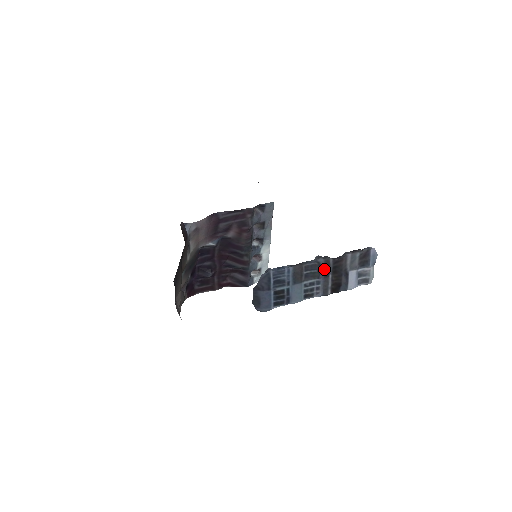
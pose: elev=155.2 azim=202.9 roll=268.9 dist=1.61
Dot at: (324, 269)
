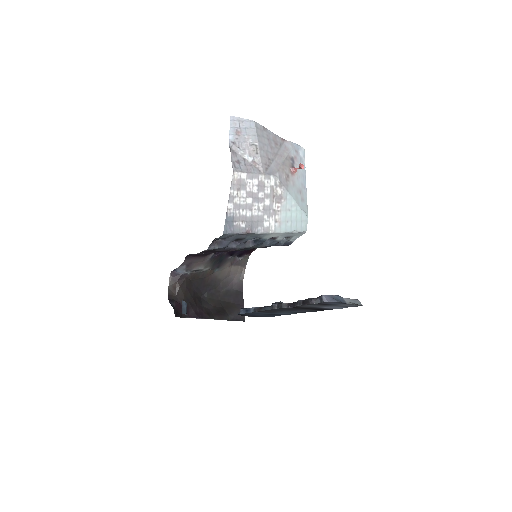
Dot at: (288, 309)
